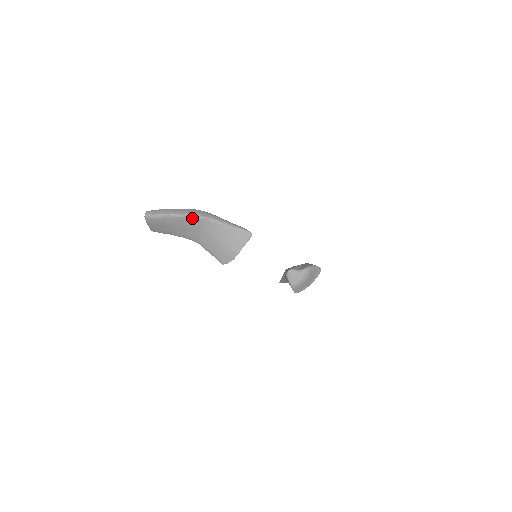
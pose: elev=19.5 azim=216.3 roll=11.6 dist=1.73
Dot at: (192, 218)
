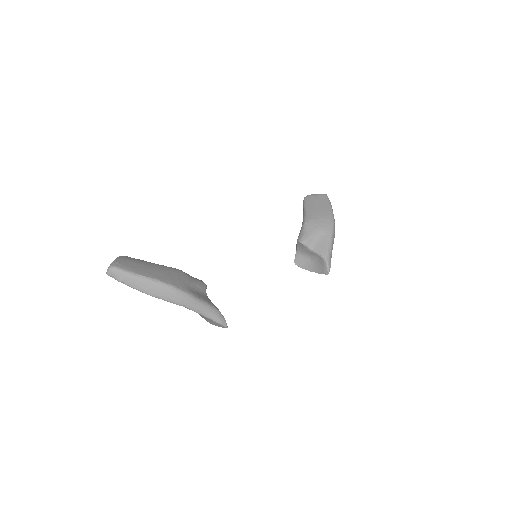
Dot at: (162, 299)
